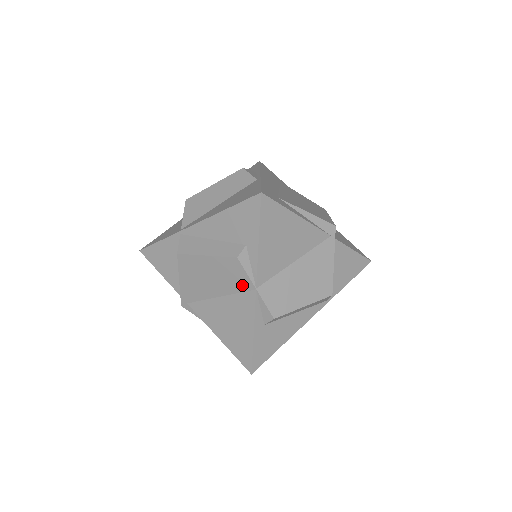
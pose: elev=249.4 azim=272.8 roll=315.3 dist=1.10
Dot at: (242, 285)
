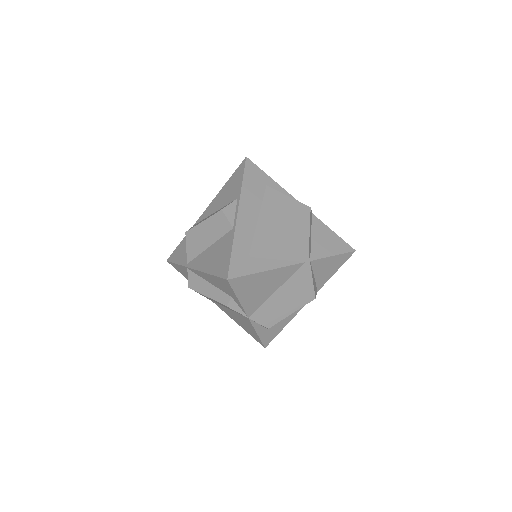
Dot at: occluded
